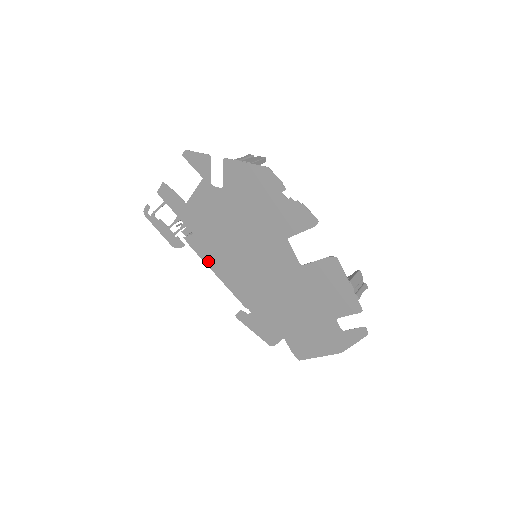
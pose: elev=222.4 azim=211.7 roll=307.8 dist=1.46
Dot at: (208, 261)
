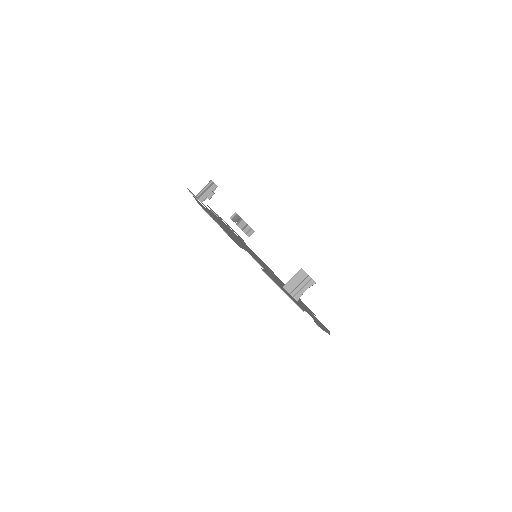
Dot at: occluded
